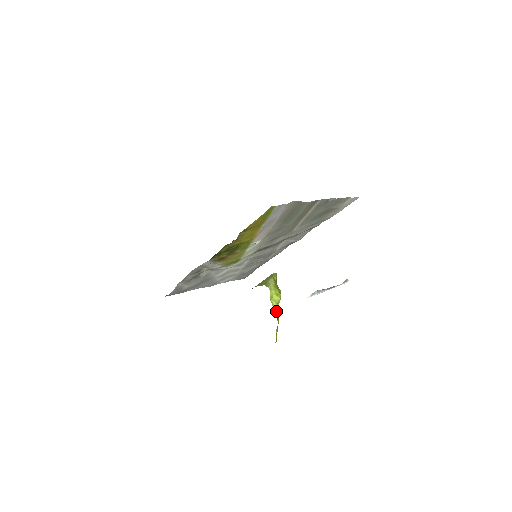
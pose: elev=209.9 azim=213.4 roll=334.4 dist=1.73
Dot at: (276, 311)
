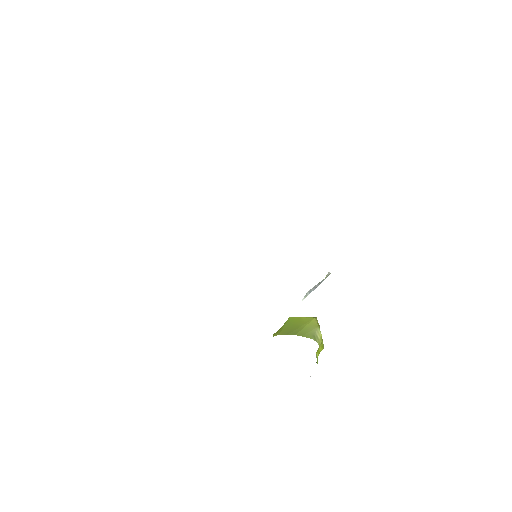
Dot at: (317, 361)
